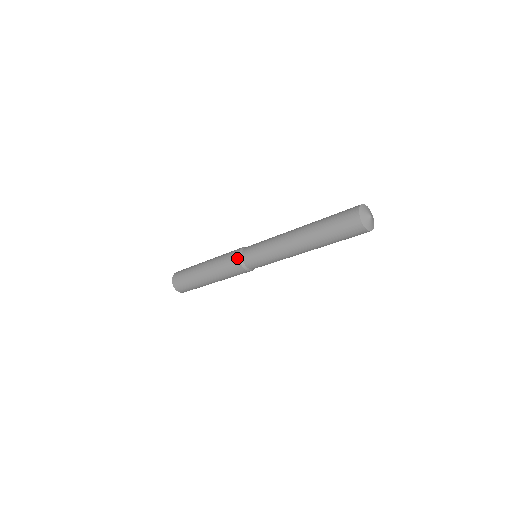
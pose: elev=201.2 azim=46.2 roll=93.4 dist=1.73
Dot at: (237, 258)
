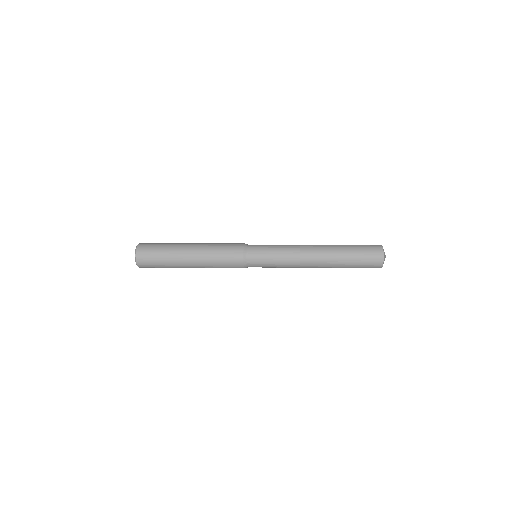
Dot at: occluded
